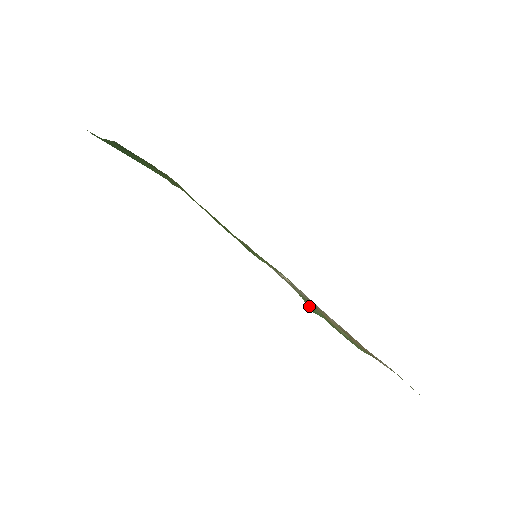
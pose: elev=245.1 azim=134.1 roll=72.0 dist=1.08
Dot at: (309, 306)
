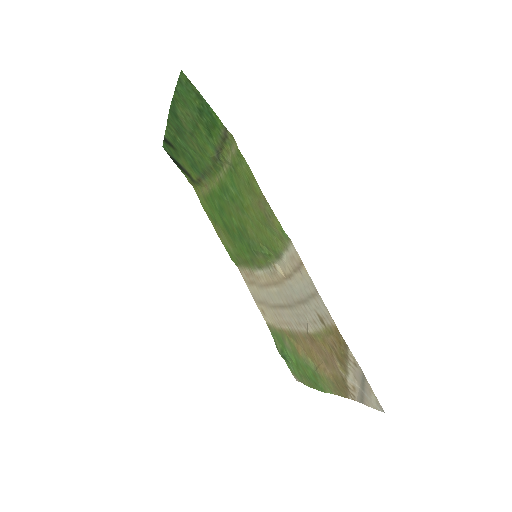
Dot at: (279, 346)
